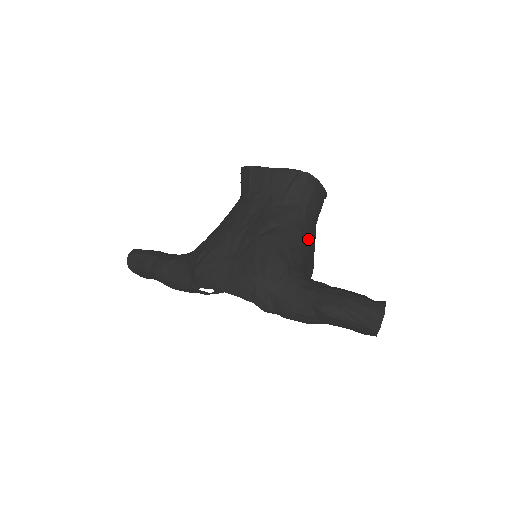
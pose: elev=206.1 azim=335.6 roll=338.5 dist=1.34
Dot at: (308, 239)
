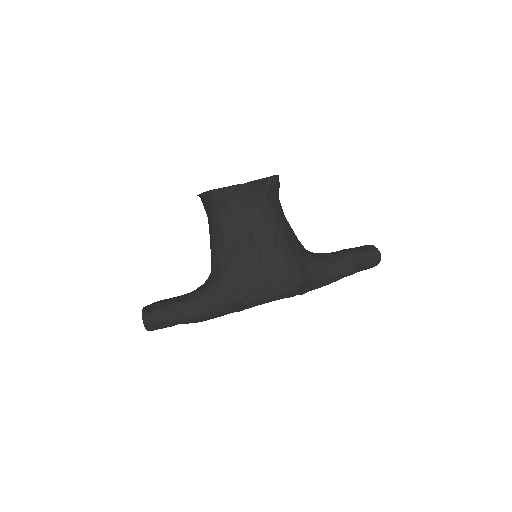
Dot at: occluded
